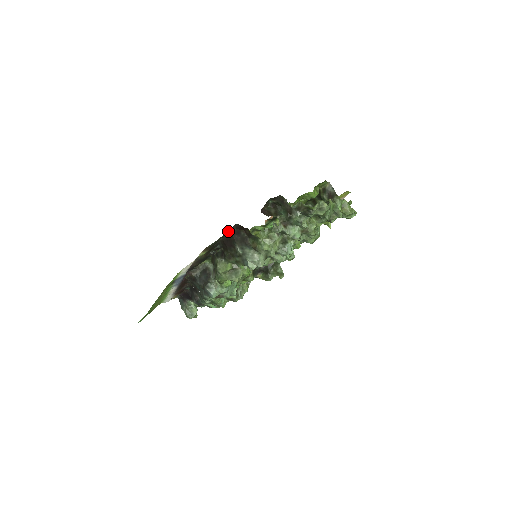
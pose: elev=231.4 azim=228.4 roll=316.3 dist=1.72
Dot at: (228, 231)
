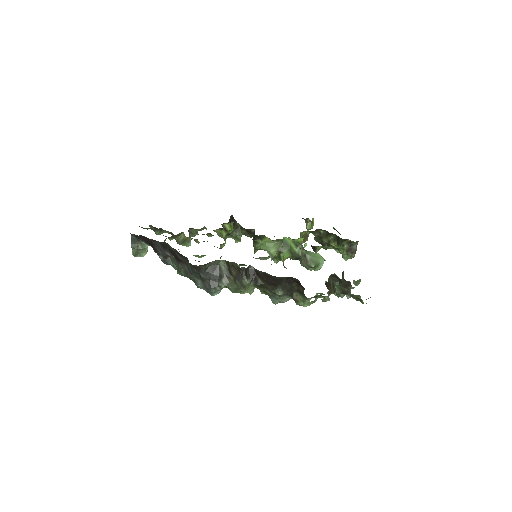
Dot at: (283, 277)
